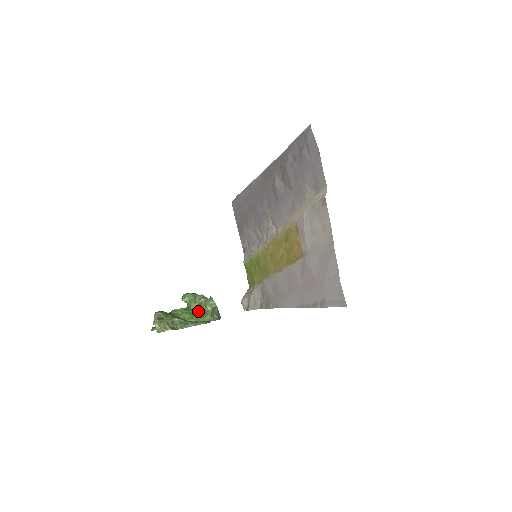
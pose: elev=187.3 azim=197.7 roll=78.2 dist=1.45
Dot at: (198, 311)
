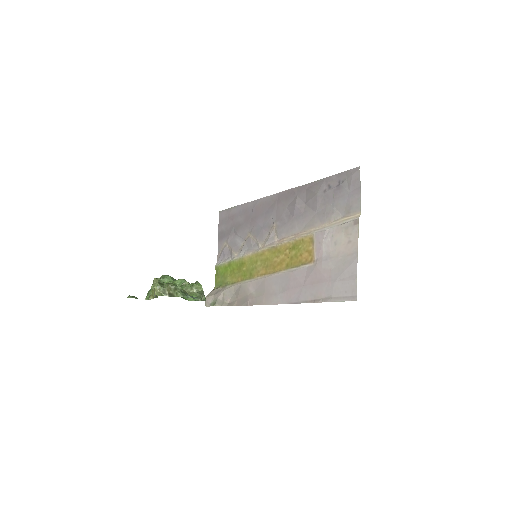
Dot at: (183, 290)
